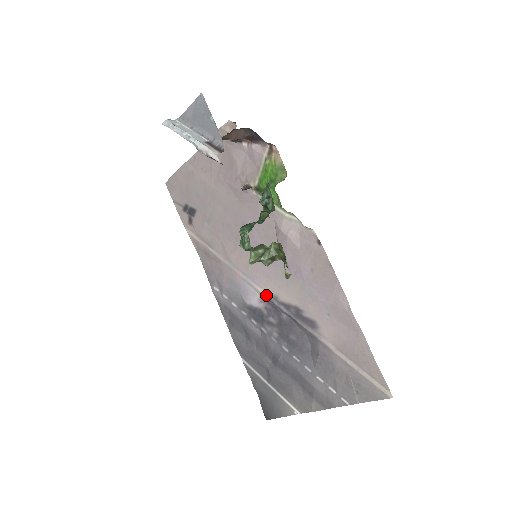
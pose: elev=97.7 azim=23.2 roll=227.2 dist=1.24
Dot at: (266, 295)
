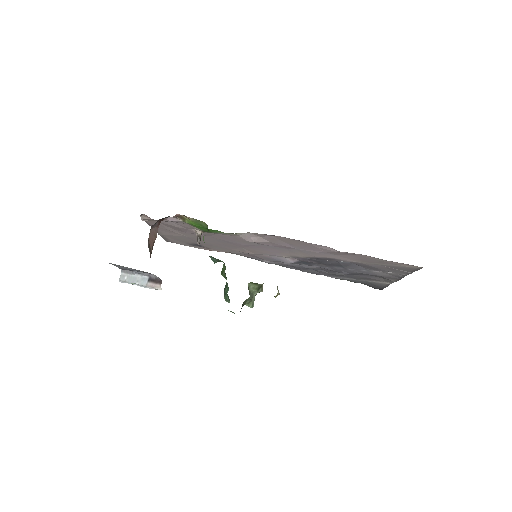
Dot at: occluded
